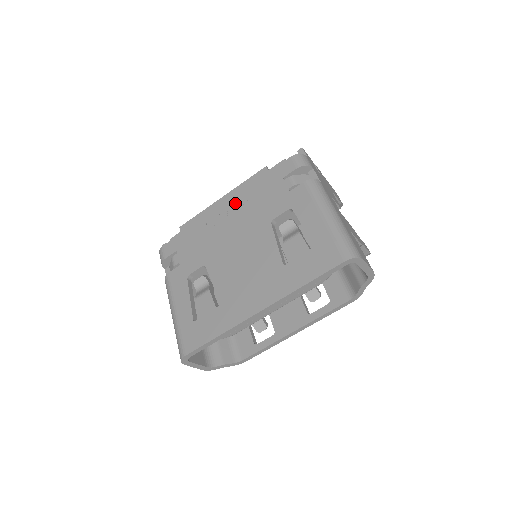
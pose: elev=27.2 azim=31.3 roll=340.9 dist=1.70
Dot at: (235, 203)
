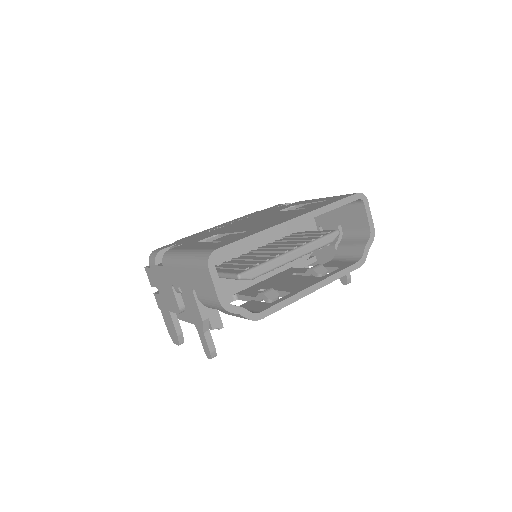
Dot at: (235, 221)
